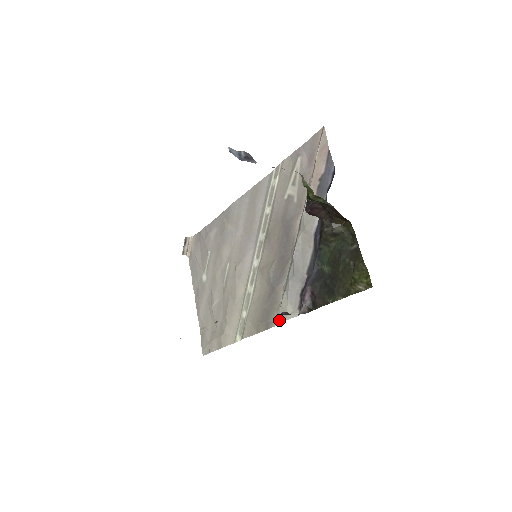
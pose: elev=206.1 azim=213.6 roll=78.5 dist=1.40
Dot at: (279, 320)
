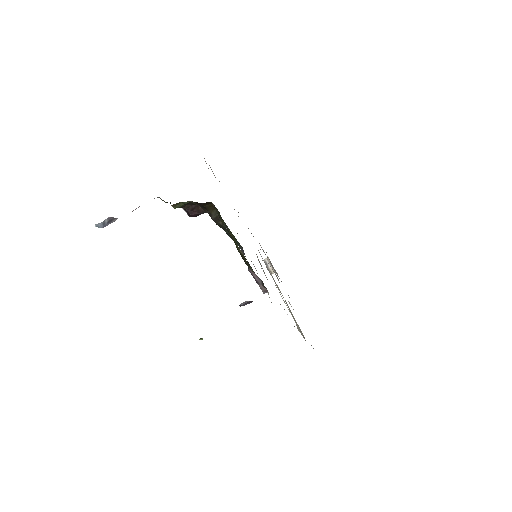
Dot at: occluded
